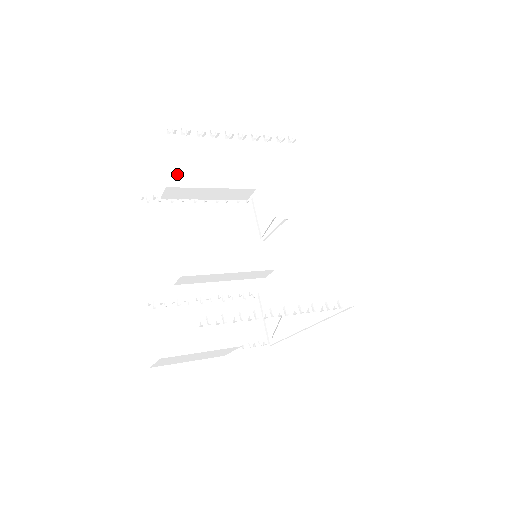
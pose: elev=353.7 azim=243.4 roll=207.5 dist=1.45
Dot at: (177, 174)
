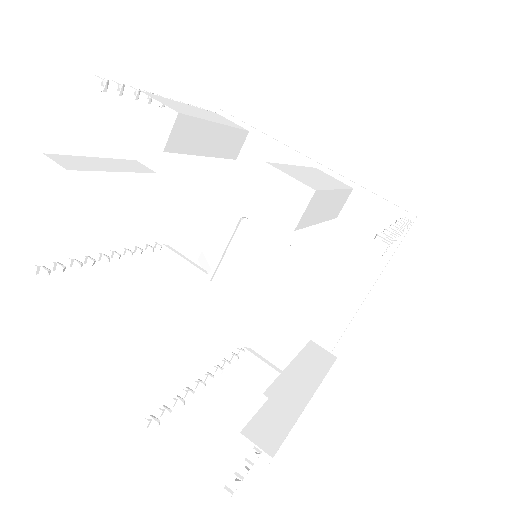
Dot at: (172, 105)
